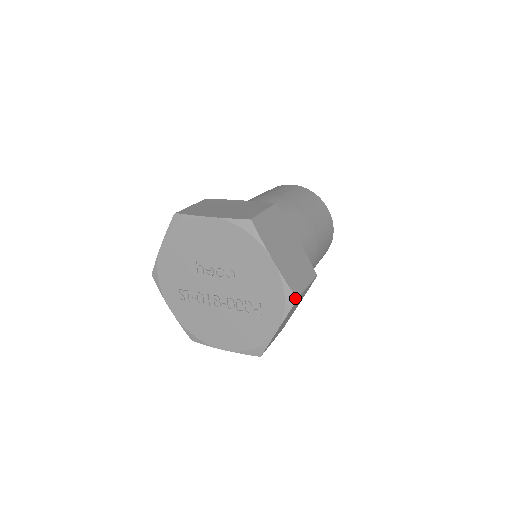
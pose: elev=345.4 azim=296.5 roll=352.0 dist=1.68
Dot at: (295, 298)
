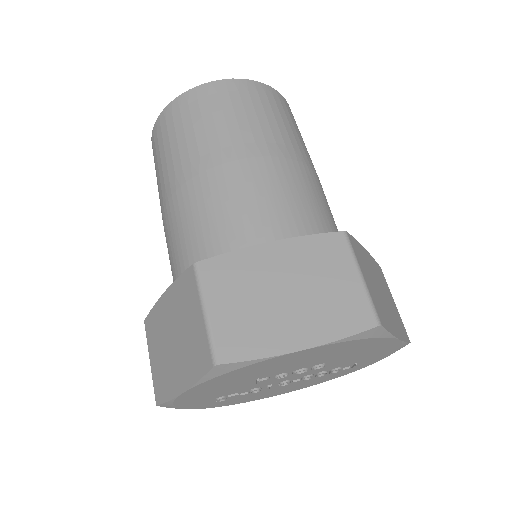
Dot at: occluded
